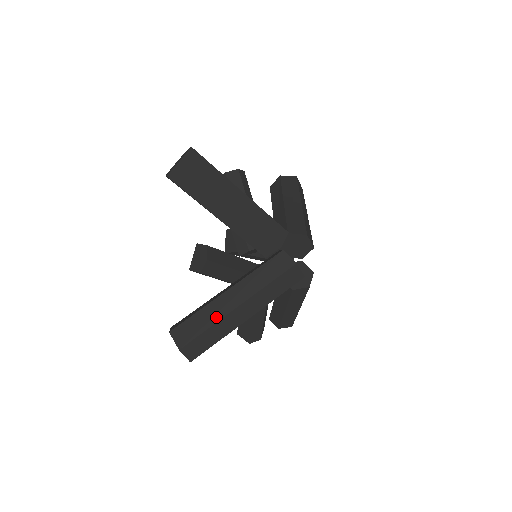
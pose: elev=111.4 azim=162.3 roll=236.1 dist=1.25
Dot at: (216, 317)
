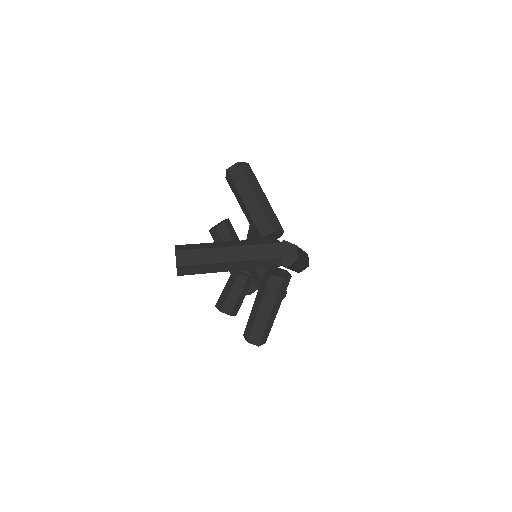
Dot at: (211, 246)
